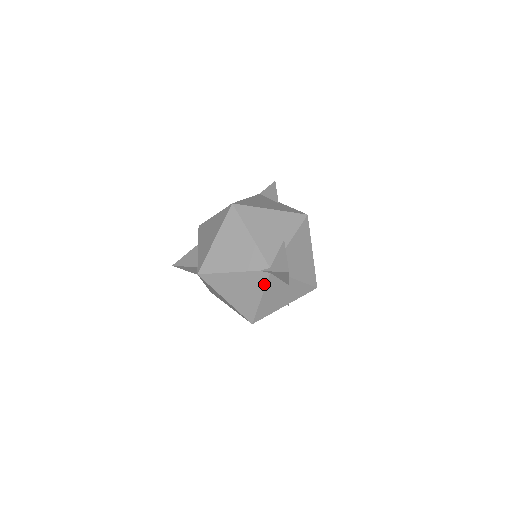
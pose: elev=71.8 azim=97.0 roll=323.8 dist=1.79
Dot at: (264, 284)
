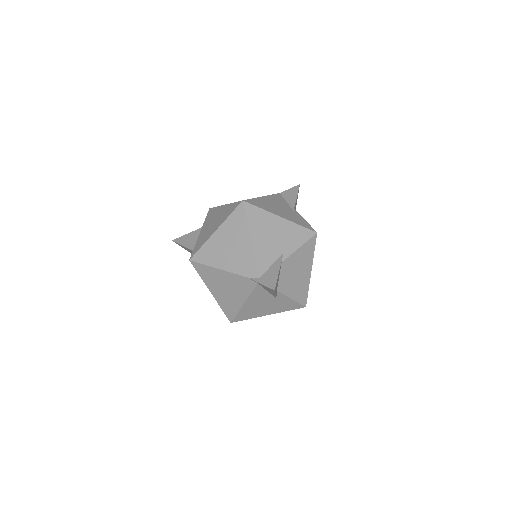
Dot at: (250, 291)
